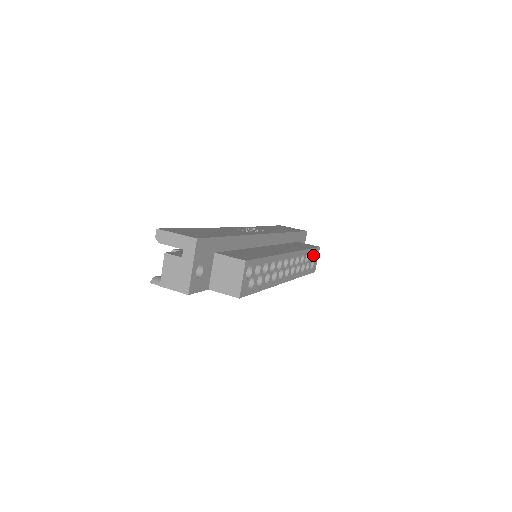
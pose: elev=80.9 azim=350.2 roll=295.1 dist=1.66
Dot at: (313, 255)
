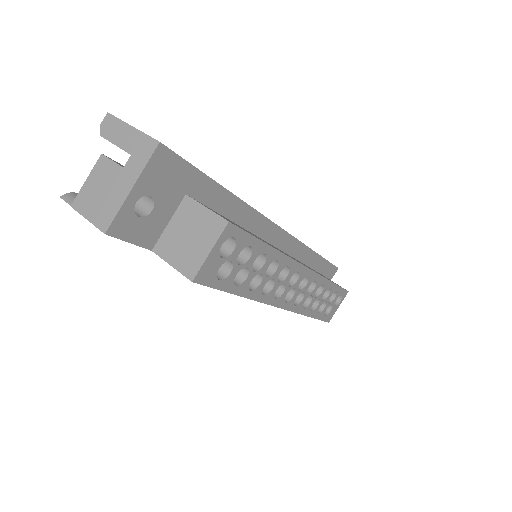
Dot at: (335, 296)
